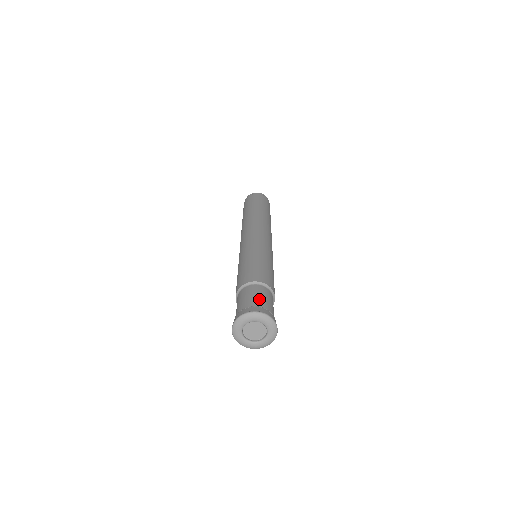
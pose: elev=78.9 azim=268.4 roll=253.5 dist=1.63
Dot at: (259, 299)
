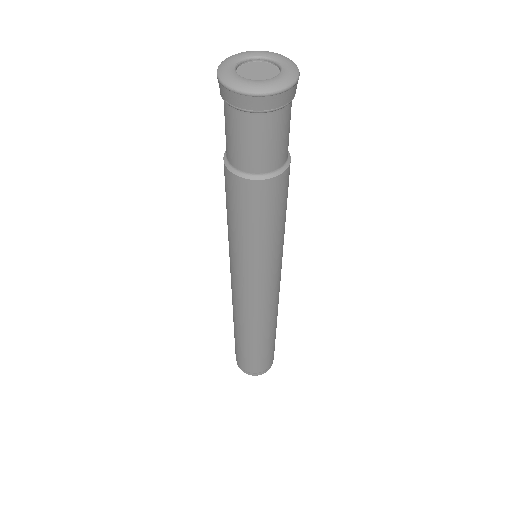
Dot at: occluded
